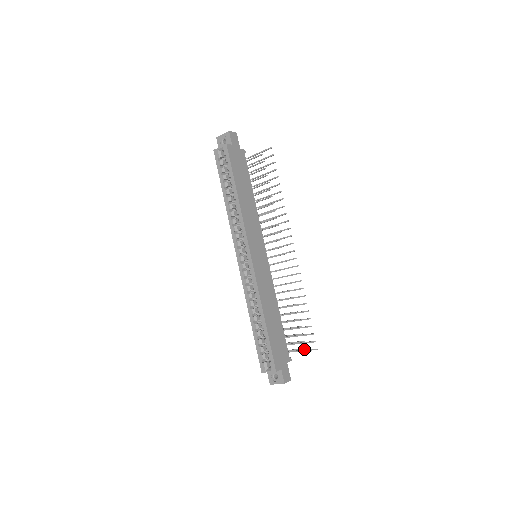
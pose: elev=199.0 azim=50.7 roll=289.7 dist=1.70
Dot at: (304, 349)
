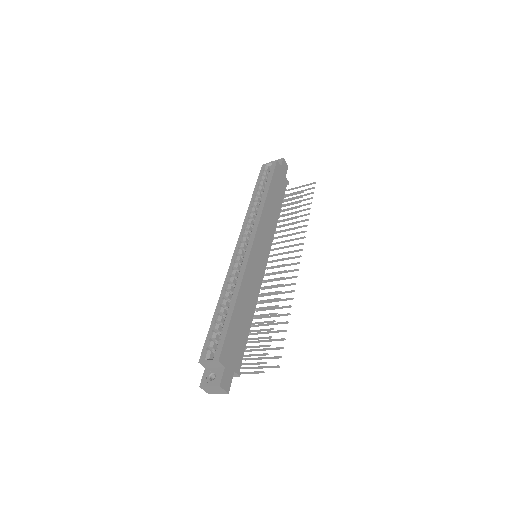
Dot at: (261, 371)
